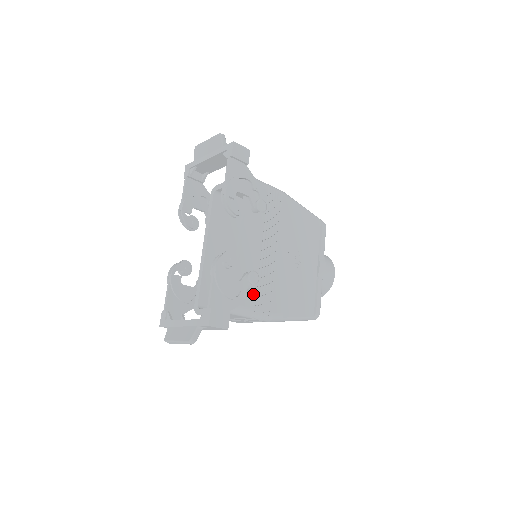
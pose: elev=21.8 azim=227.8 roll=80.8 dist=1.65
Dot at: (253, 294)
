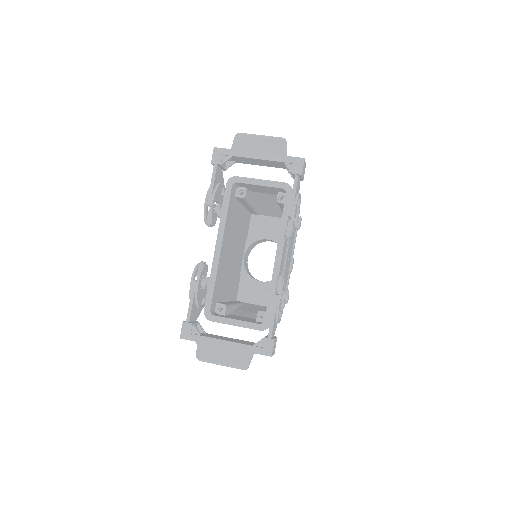
Dot at: occluded
